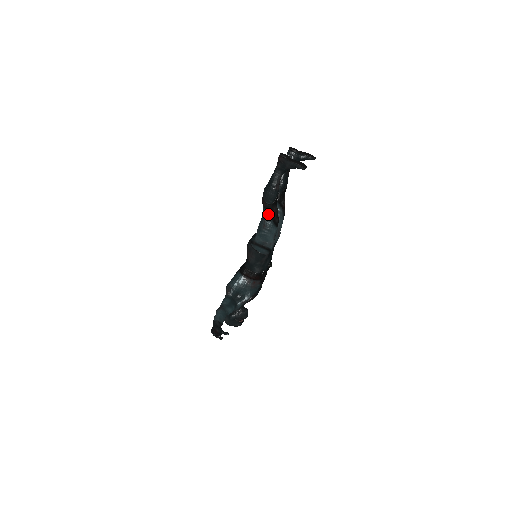
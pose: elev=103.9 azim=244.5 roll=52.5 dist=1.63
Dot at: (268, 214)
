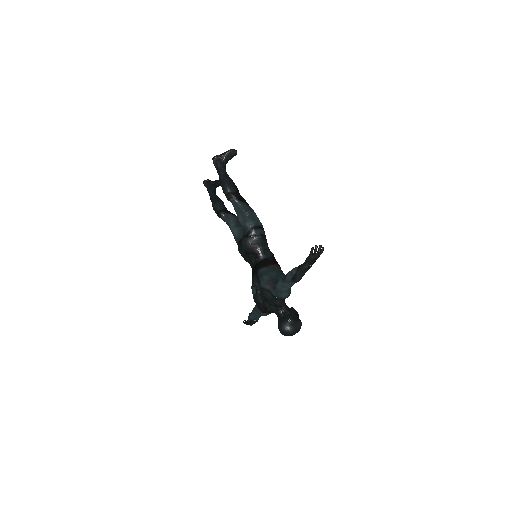
Dot at: (241, 201)
